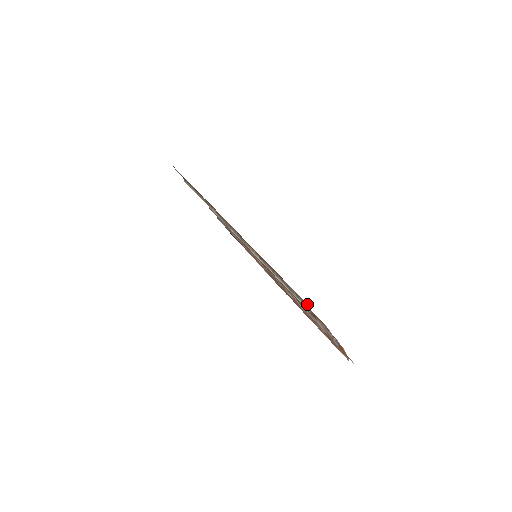
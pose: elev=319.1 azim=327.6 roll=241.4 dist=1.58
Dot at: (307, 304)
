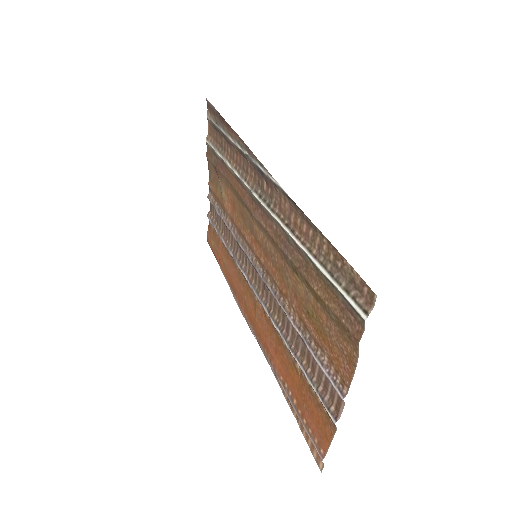
Dot at: (370, 299)
